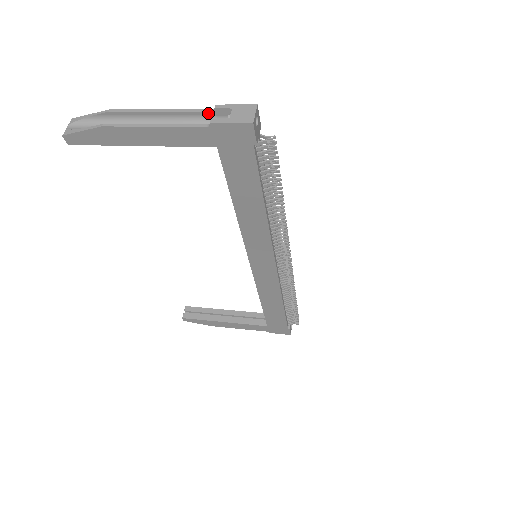
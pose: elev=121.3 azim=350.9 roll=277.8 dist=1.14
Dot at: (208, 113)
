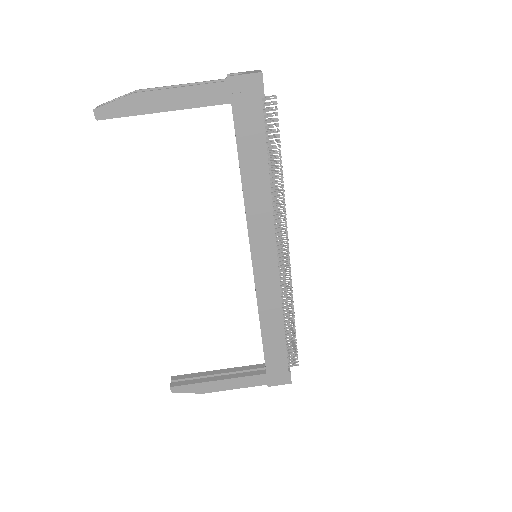
Dot at: occluded
